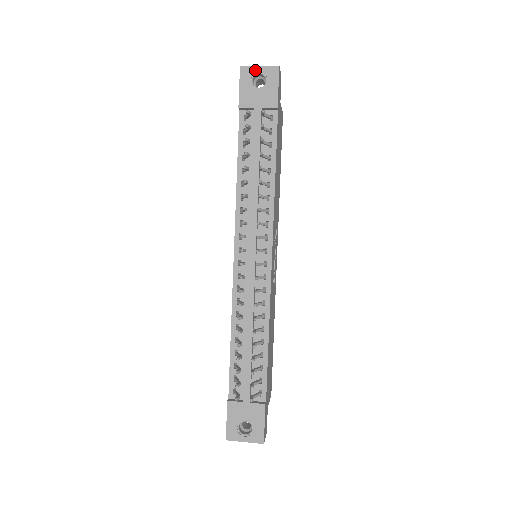
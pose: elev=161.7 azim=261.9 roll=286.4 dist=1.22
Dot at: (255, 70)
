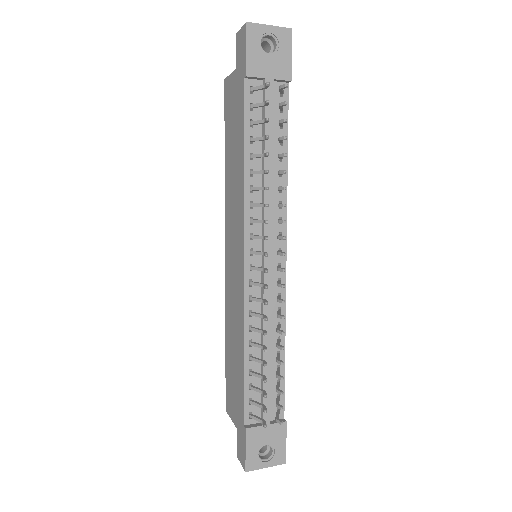
Dot at: (265, 30)
